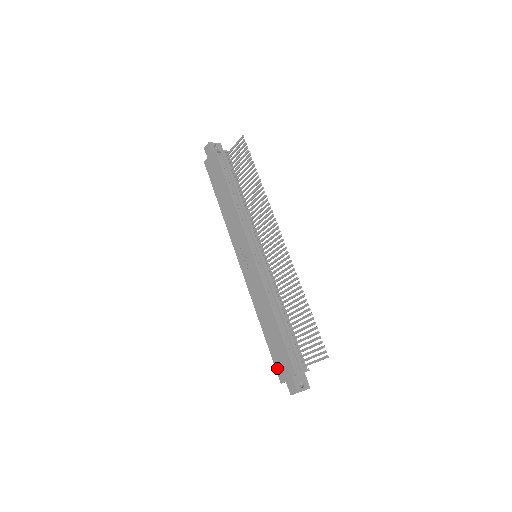
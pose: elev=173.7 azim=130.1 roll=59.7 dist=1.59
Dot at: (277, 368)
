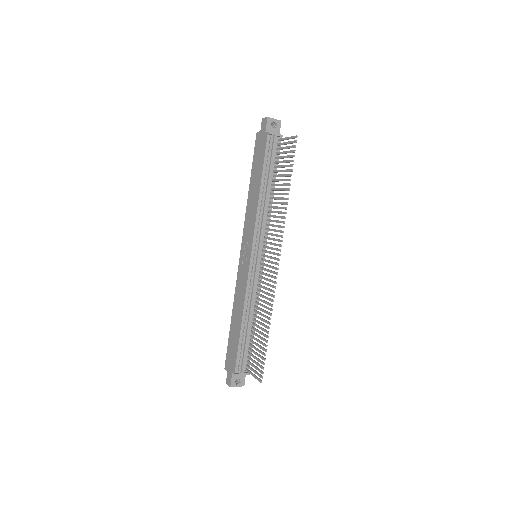
Dot at: (227, 356)
